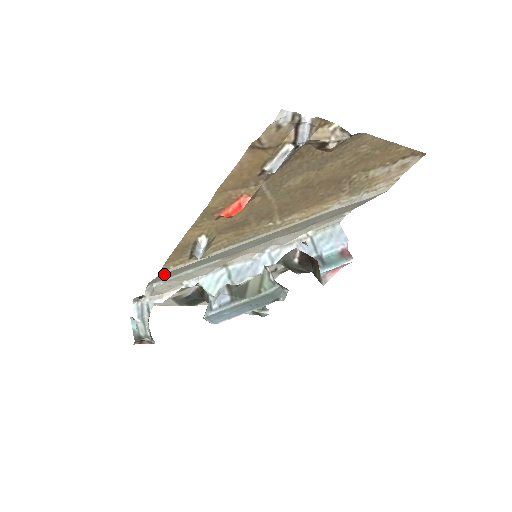
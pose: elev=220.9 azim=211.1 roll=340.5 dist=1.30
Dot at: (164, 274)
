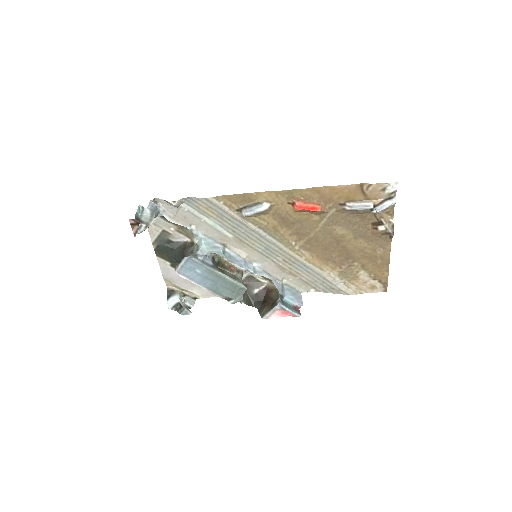
Dot at: (210, 202)
